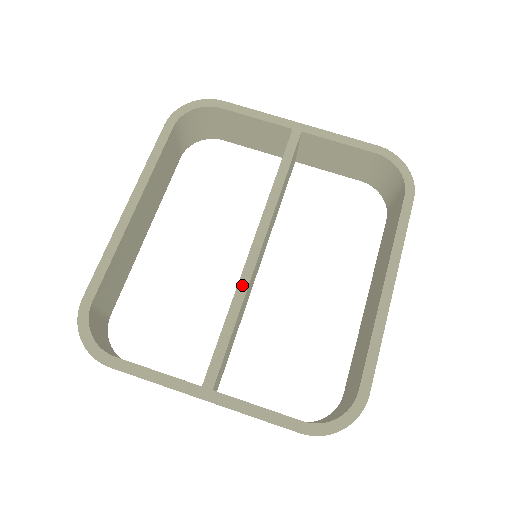
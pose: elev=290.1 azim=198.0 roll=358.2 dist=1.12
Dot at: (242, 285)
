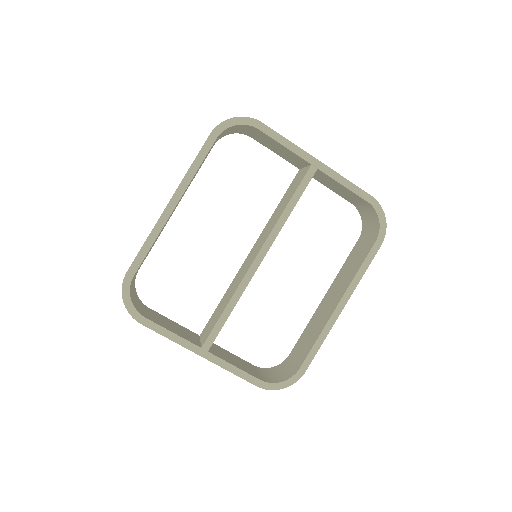
Dot at: (242, 285)
